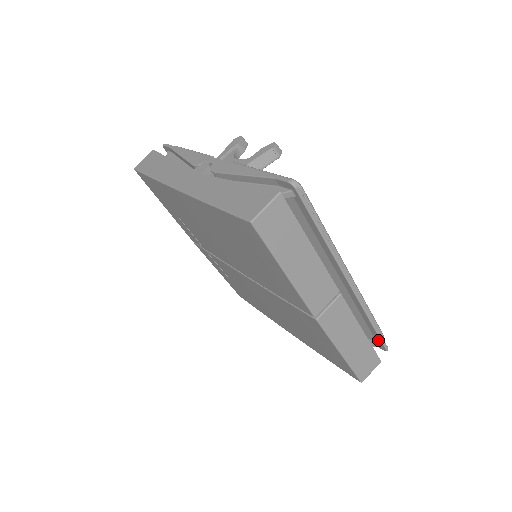
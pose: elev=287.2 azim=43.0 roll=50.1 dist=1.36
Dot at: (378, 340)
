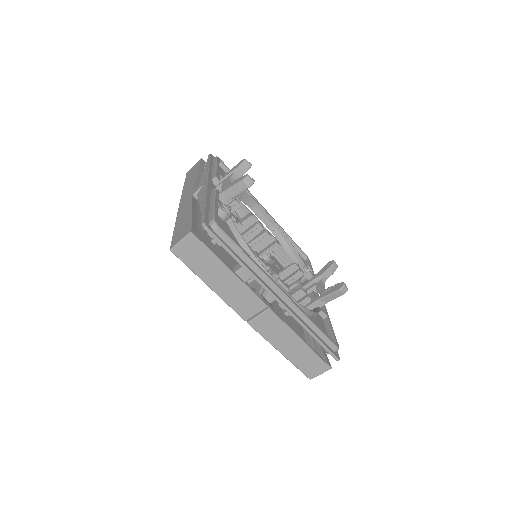
Dot at: (328, 350)
